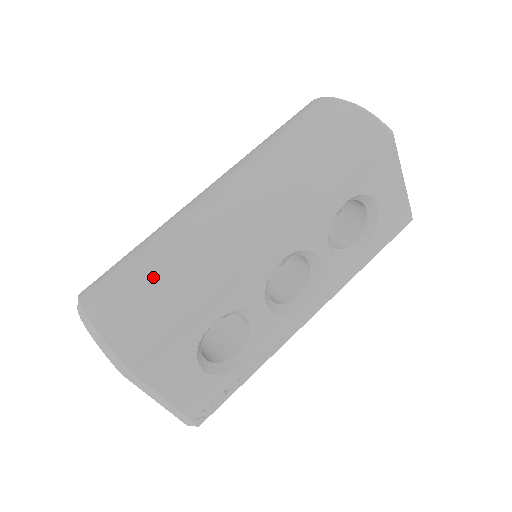
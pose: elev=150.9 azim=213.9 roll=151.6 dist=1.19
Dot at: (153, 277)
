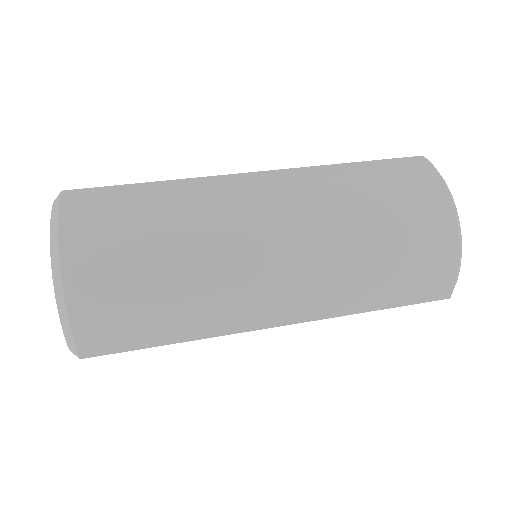
Dot at: (155, 292)
